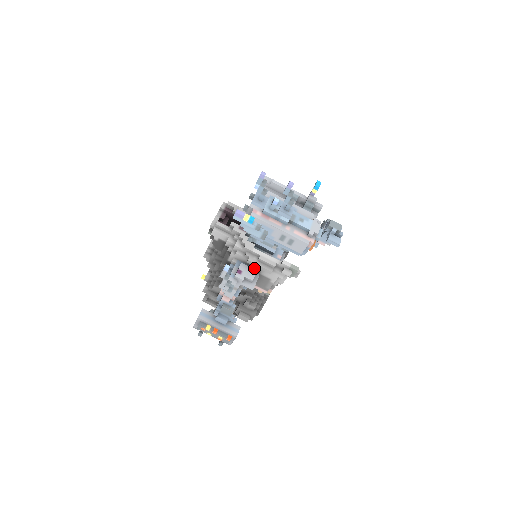
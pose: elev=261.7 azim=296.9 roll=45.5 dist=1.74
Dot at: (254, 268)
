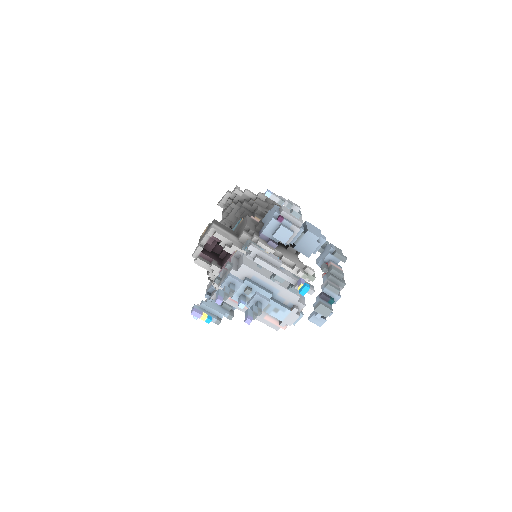
Dot at: occluded
